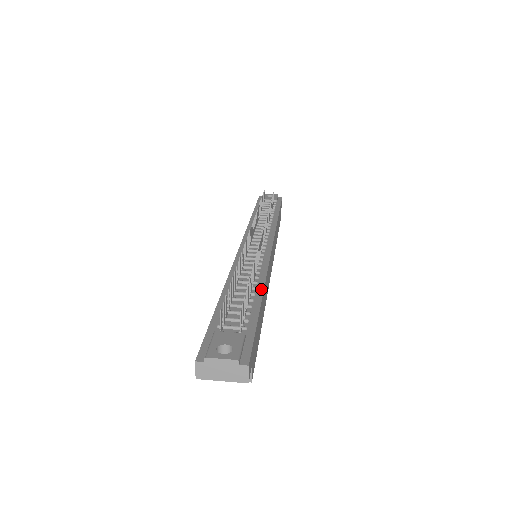
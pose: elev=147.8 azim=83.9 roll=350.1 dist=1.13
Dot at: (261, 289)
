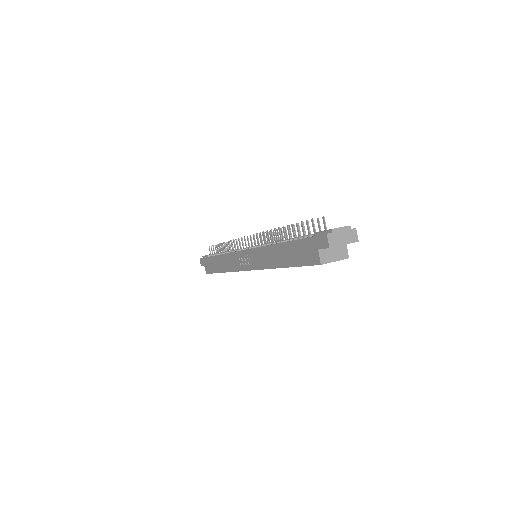
Dot at: occluded
